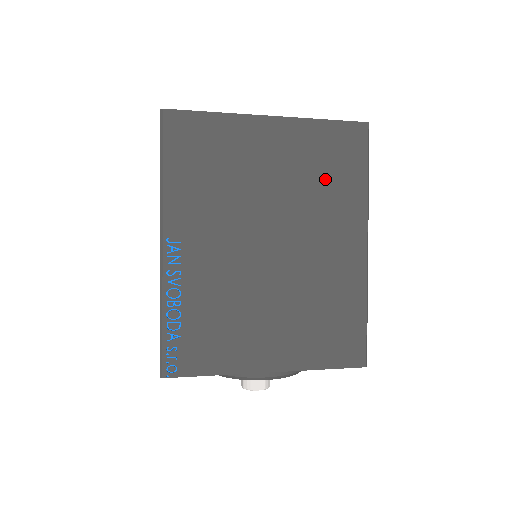
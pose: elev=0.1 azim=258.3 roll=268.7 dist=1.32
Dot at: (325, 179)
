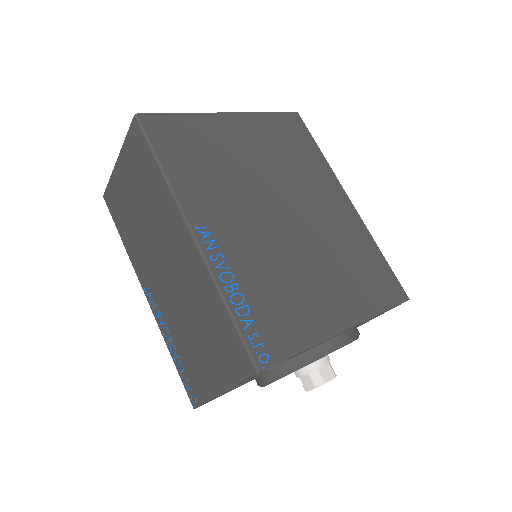
Dot at: (293, 155)
